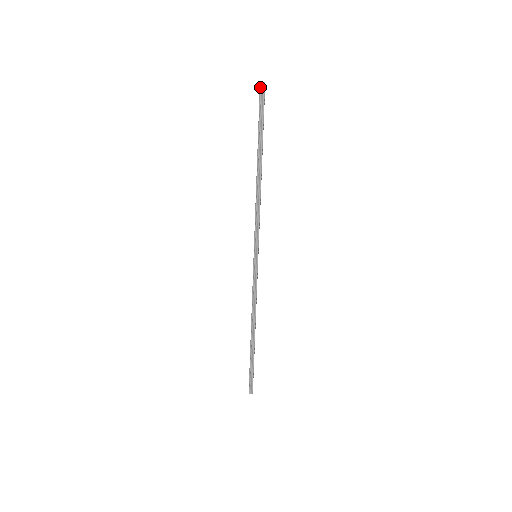
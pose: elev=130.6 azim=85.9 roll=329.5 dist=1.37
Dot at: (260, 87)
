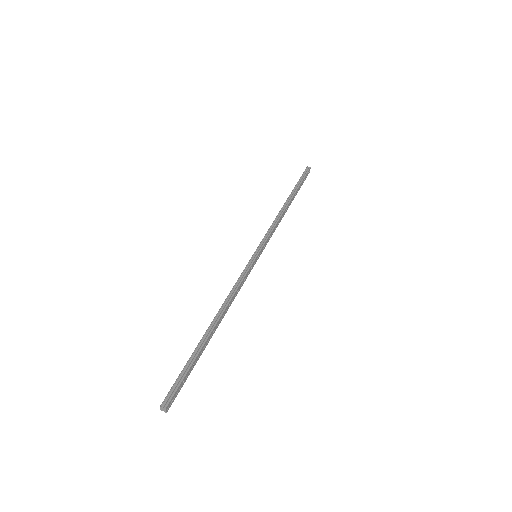
Dot at: (306, 168)
